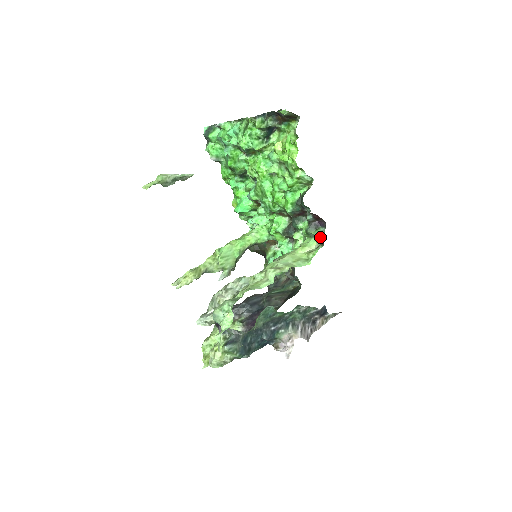
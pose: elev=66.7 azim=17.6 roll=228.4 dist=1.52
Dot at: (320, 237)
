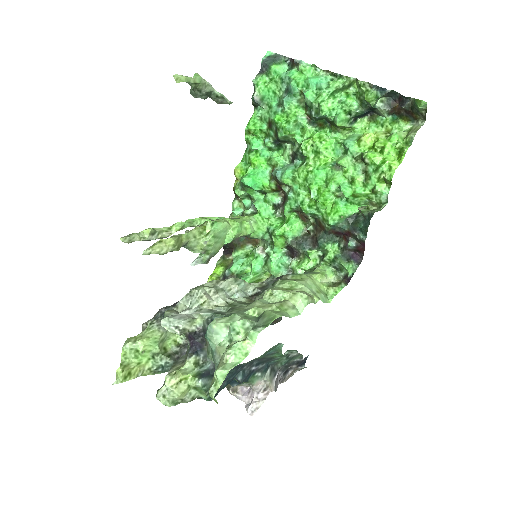
Dot at: (340, 271)
